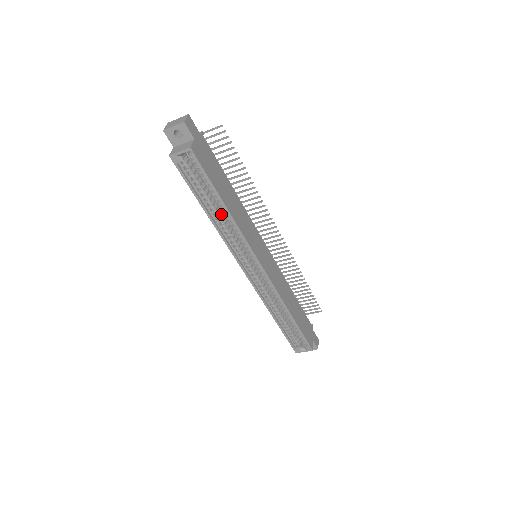
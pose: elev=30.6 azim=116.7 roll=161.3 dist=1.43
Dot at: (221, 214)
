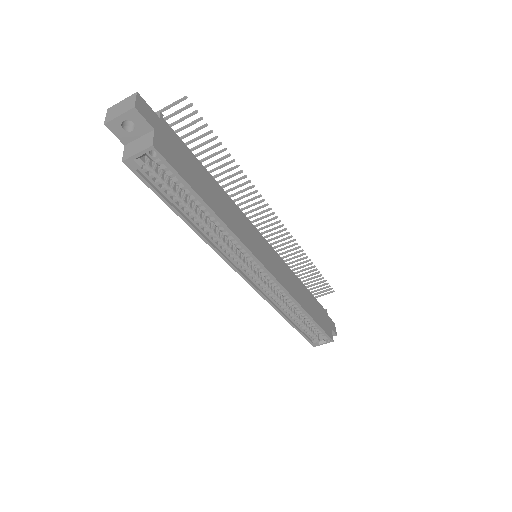
Dot at: (207, 221)
